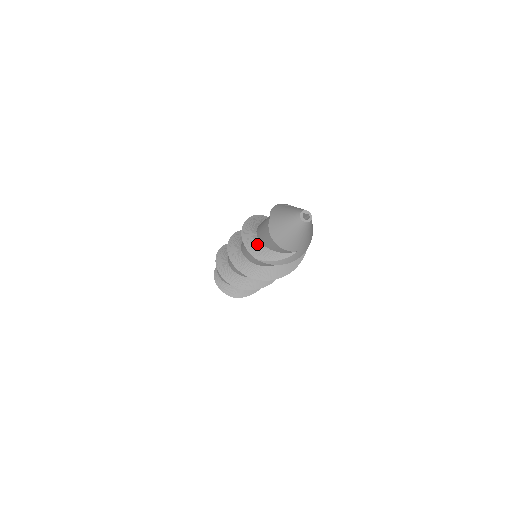
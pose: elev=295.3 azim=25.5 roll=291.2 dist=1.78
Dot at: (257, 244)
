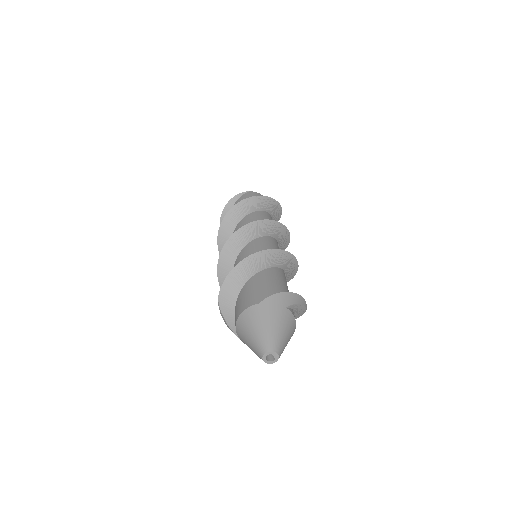
Dot at: (235, 290)
